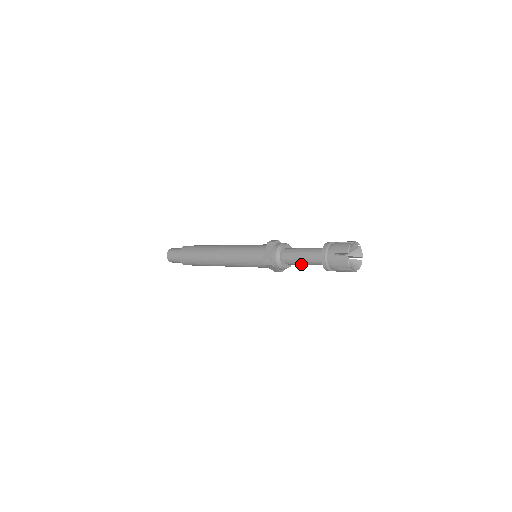
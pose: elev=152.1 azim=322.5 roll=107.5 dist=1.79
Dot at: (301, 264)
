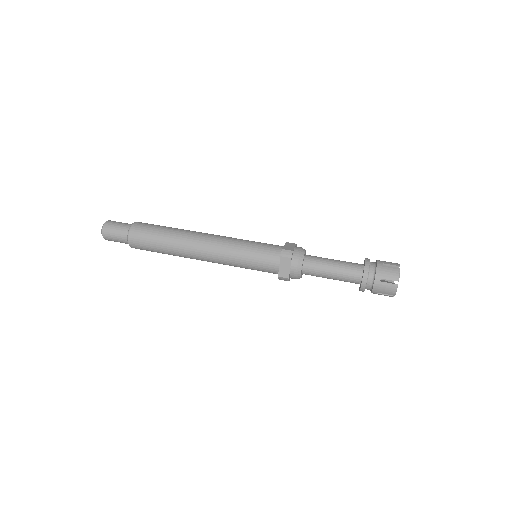
Dot at: (325, 272)
